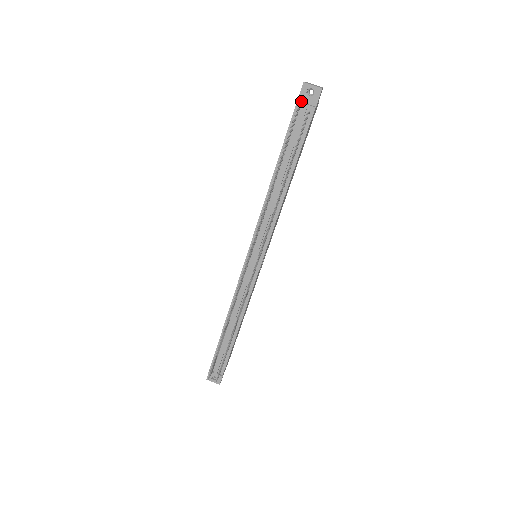
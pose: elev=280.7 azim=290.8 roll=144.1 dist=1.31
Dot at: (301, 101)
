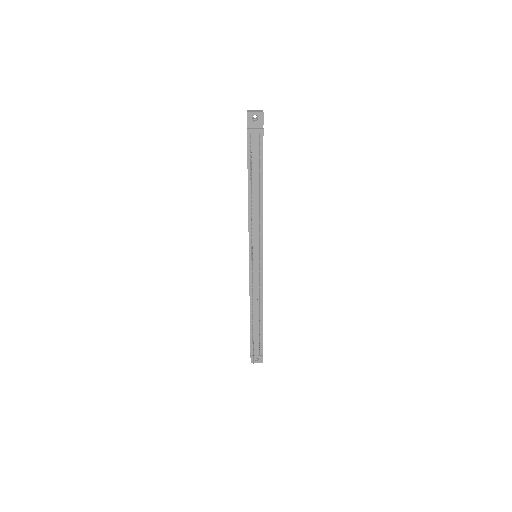
Dot at: (250, 127)
